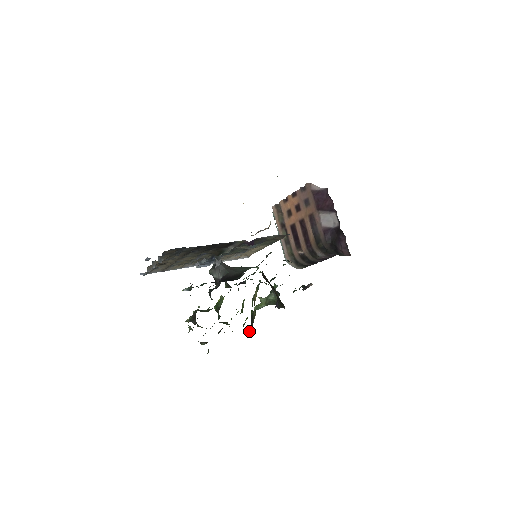
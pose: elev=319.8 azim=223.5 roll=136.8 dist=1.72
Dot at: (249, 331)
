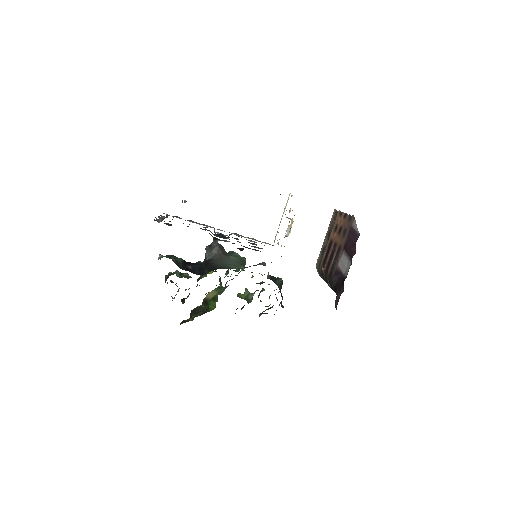
Dot at: occluded
